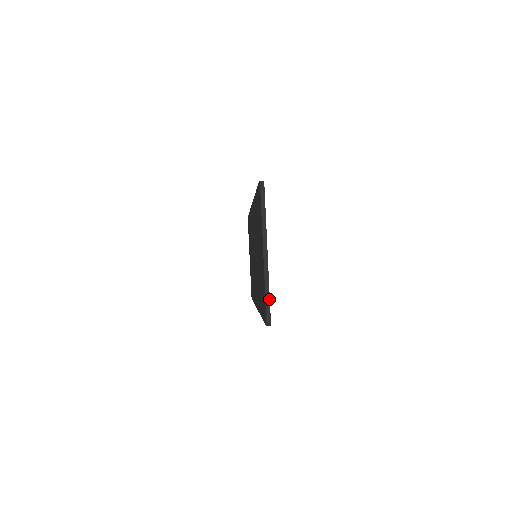
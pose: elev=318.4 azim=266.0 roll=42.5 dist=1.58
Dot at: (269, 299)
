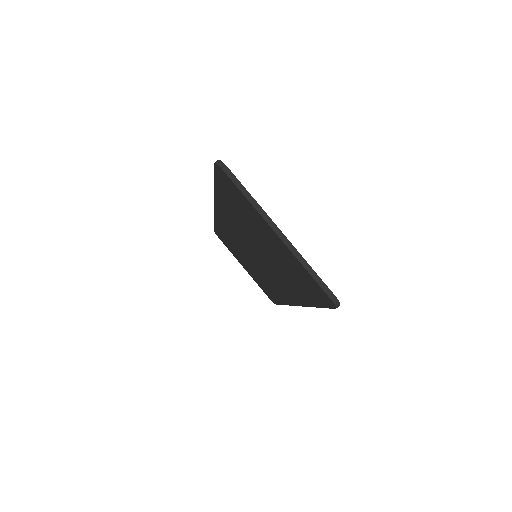
Dot at: (319, 278)
